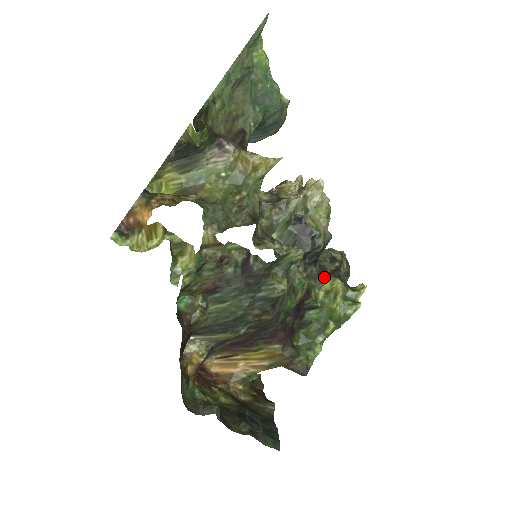
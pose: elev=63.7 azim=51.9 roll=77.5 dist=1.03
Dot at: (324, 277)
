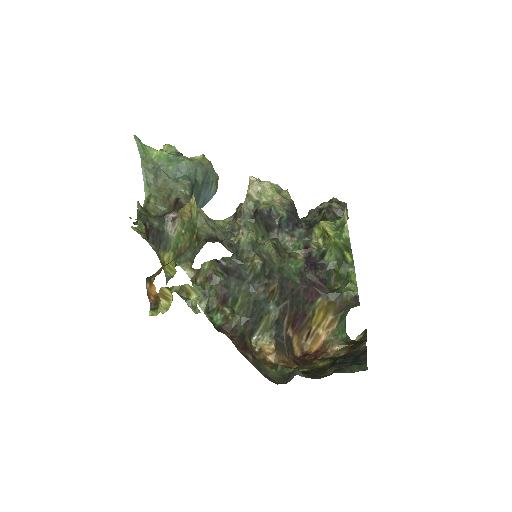
Dot at: (312, 229)
